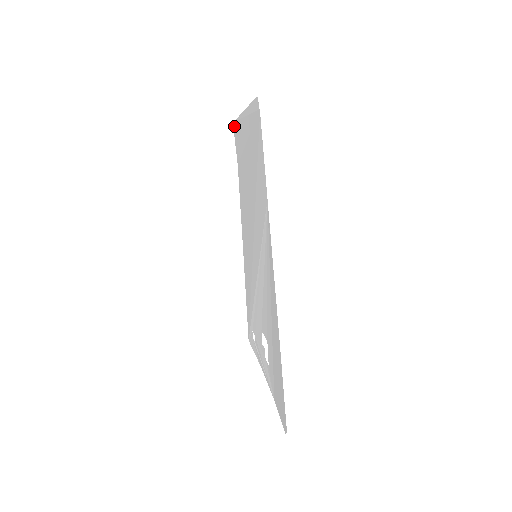
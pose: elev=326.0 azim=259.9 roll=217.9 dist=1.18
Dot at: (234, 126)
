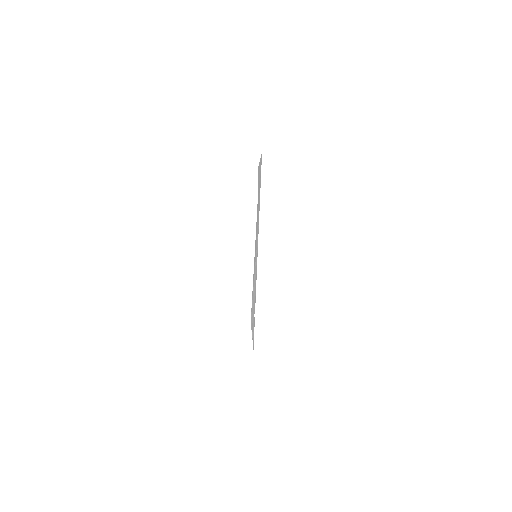
Dot at: occluded
